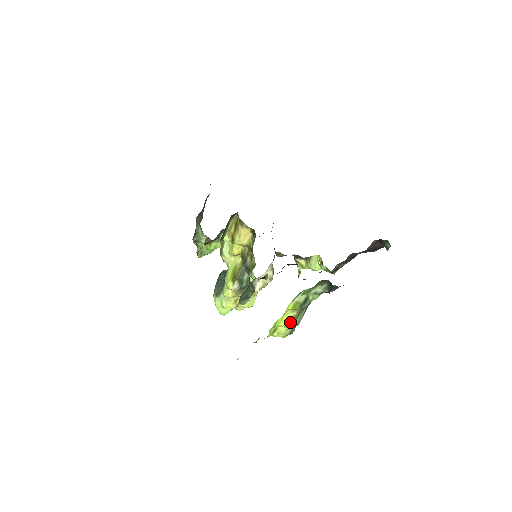
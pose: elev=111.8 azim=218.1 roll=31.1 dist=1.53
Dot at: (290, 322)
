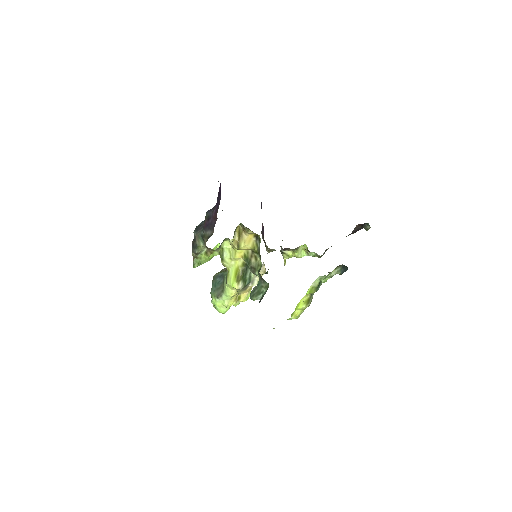
Dot at: (305, 304)
